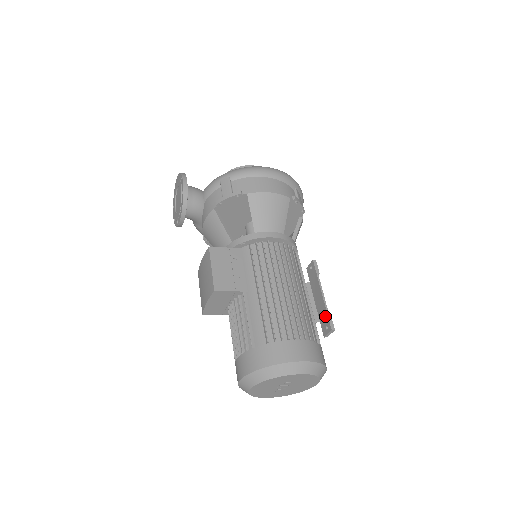
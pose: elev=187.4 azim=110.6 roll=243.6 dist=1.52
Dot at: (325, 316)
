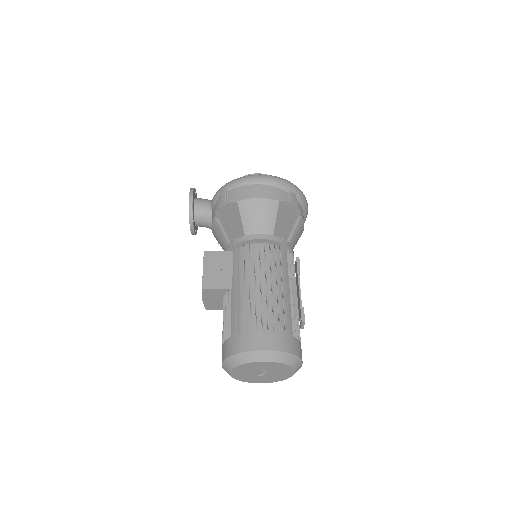
Dot at: (300, 309)
